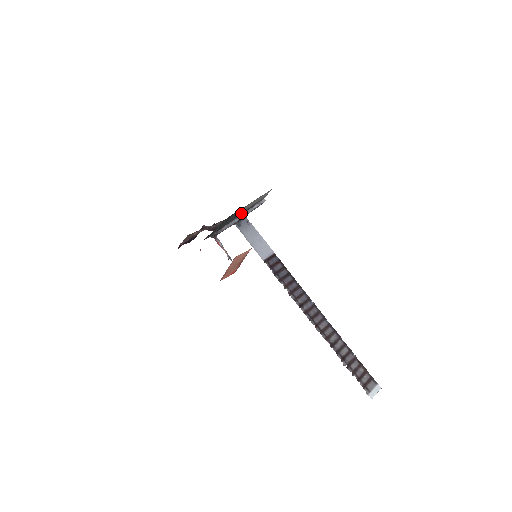
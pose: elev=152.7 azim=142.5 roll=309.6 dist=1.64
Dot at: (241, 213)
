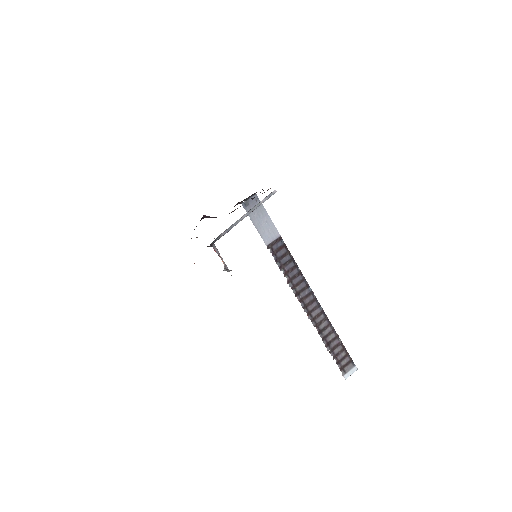
Dot at: occluded
